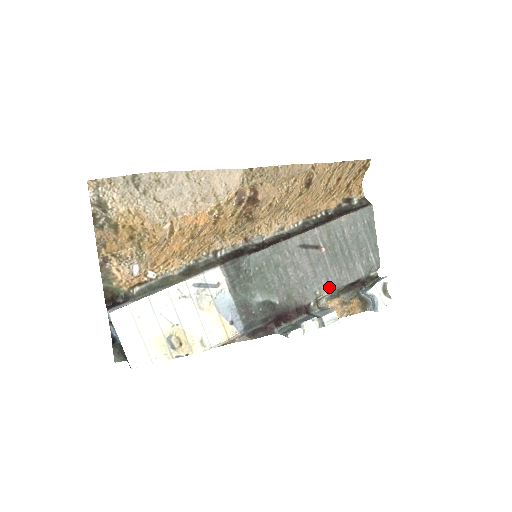
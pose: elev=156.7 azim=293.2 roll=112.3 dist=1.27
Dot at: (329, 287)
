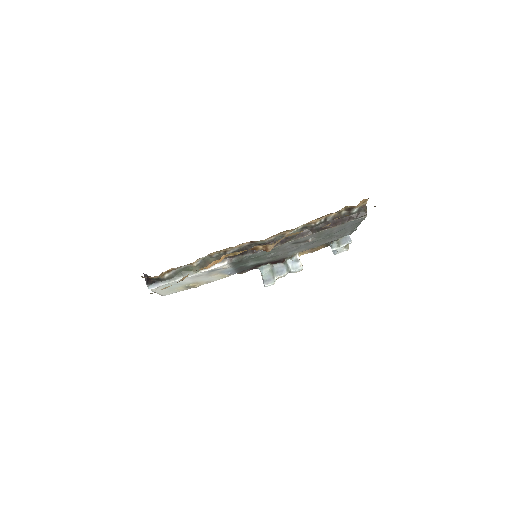
Dot at: (305, 250)
